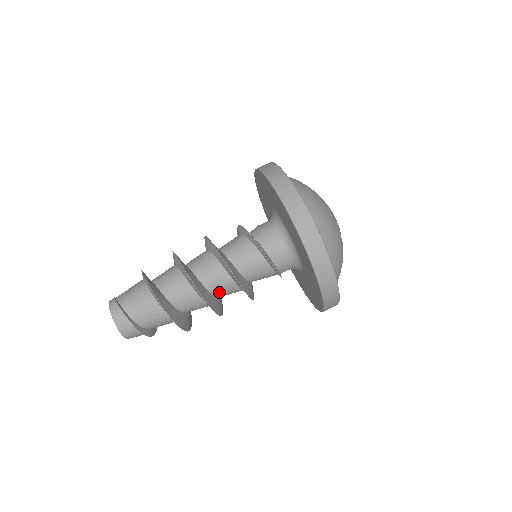
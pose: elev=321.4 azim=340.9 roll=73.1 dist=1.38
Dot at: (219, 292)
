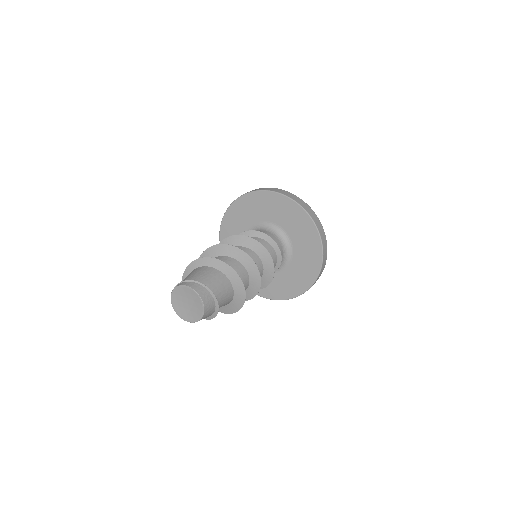
Dot at: occluded
